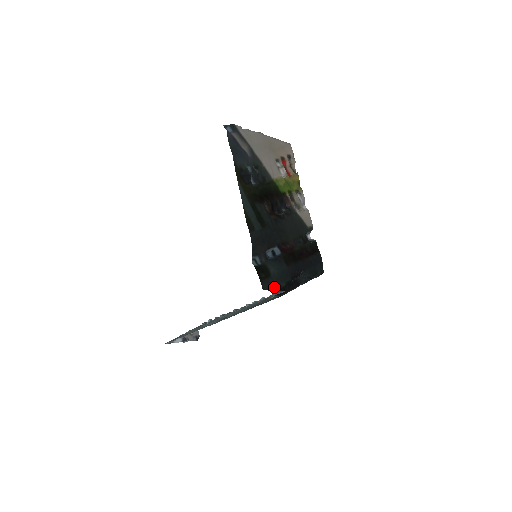
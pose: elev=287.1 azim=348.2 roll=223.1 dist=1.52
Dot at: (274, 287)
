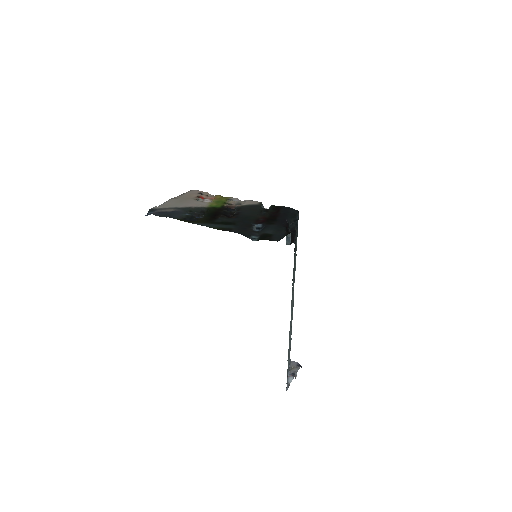
Dot at: (282, 236)
